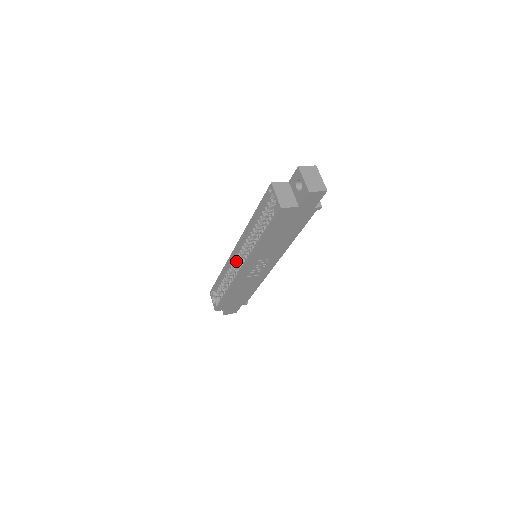
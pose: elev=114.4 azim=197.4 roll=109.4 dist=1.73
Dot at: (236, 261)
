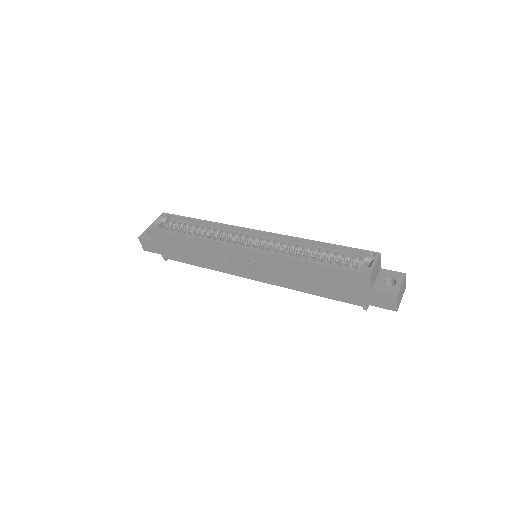
Dot at: (241, 236)
